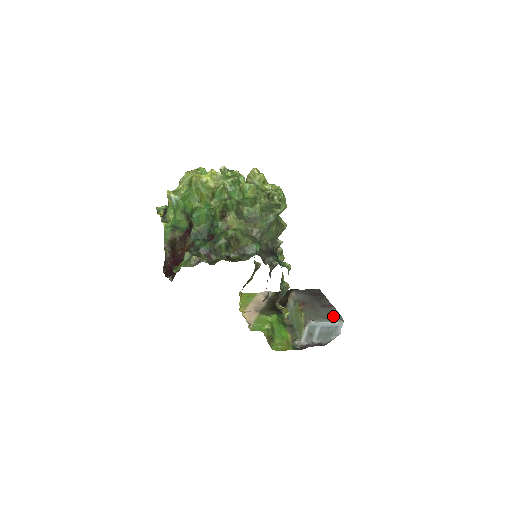
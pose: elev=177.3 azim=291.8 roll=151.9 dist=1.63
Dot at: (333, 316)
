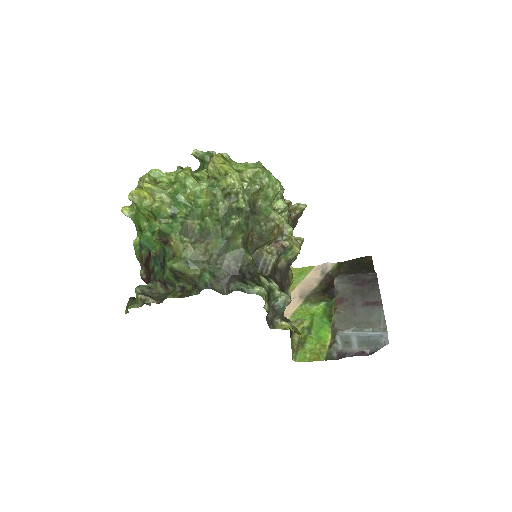
Dot at: (373, 323)
